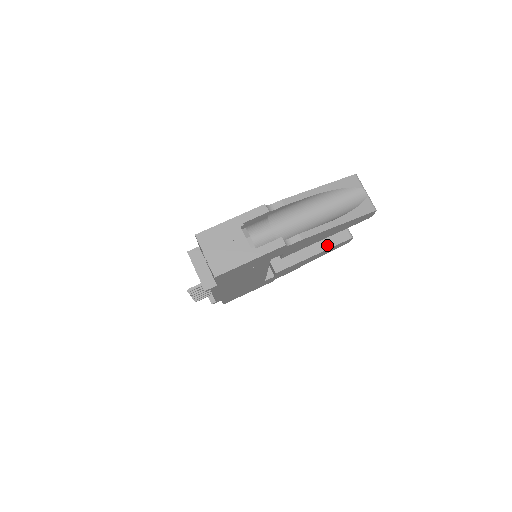
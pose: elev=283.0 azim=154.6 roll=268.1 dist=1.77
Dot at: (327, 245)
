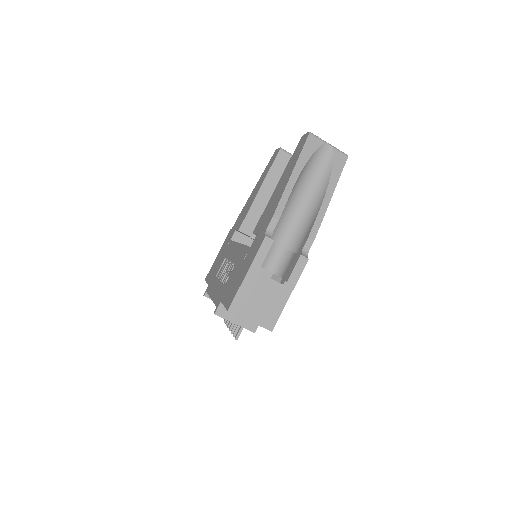
Dot at: occluded
